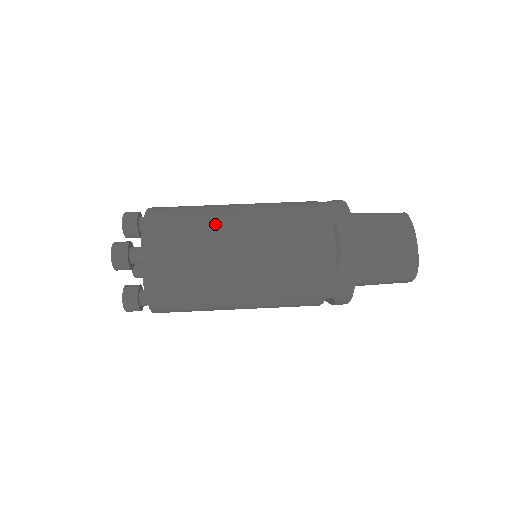
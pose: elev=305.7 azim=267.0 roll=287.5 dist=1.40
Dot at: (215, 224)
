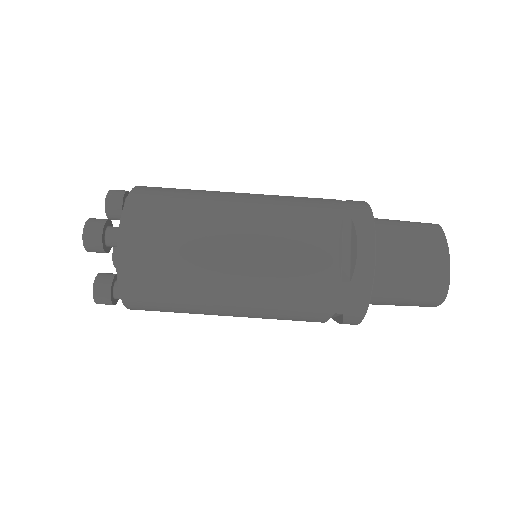
Dot at: (210, 209)
